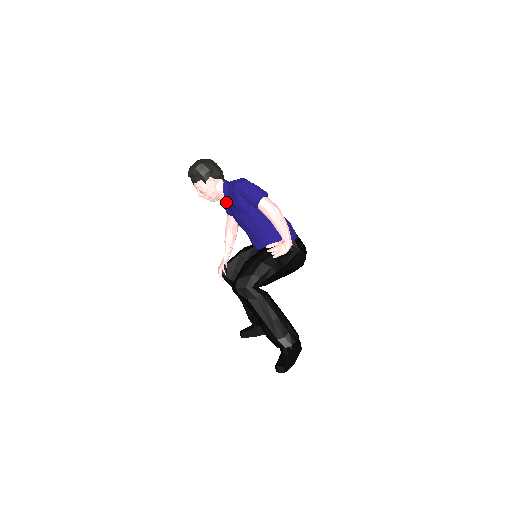
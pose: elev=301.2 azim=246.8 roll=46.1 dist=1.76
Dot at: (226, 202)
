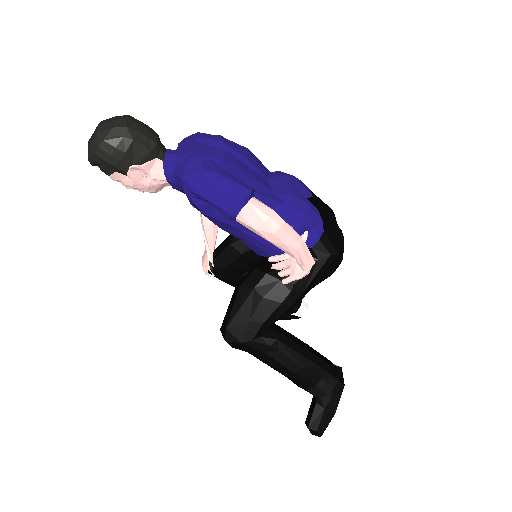
Dot at: (180, 191)
